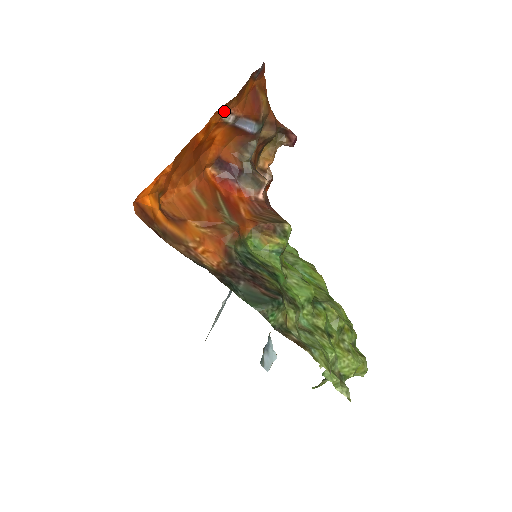
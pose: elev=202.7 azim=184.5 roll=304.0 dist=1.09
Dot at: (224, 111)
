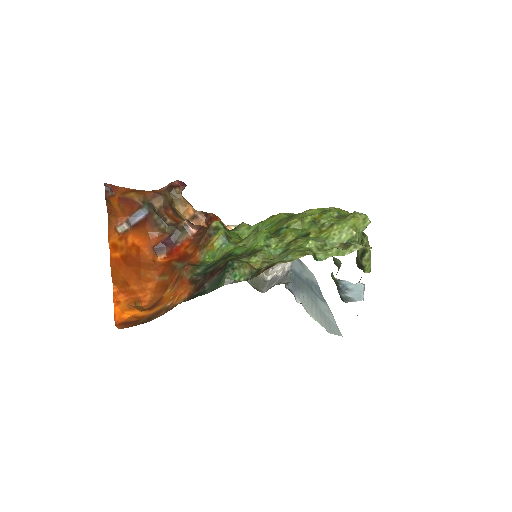
Dot at: (115, 229)
